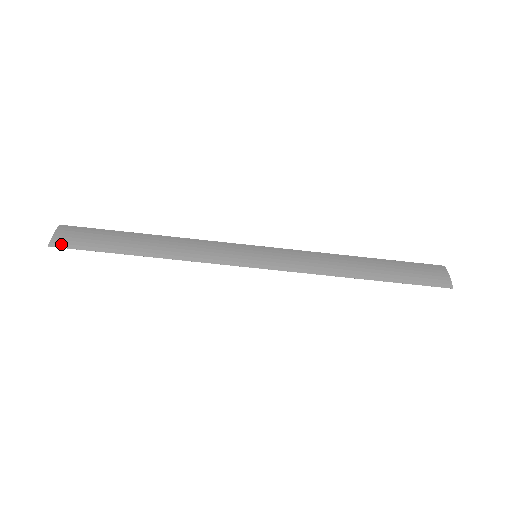
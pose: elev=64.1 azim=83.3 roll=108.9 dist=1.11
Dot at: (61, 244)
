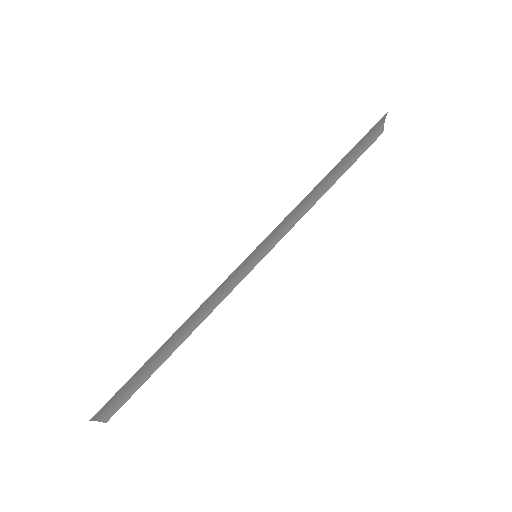
Dot at: (101, 410)
